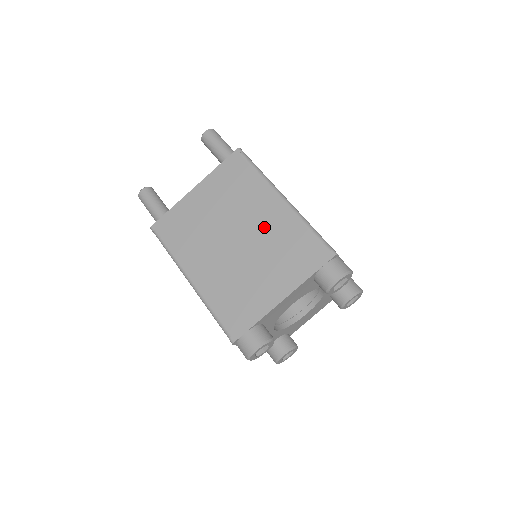
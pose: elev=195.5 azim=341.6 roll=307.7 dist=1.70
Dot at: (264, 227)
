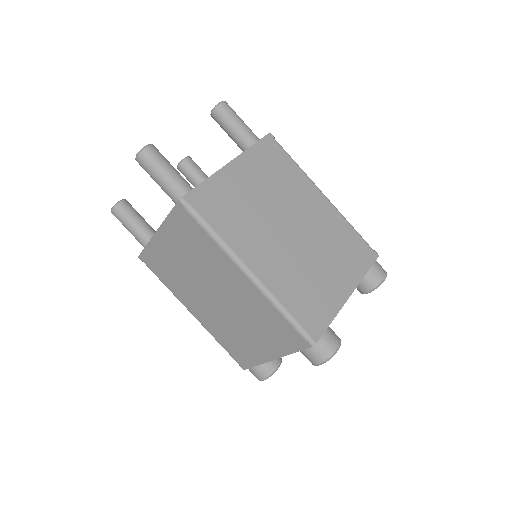
Dot at: (237, 296)
